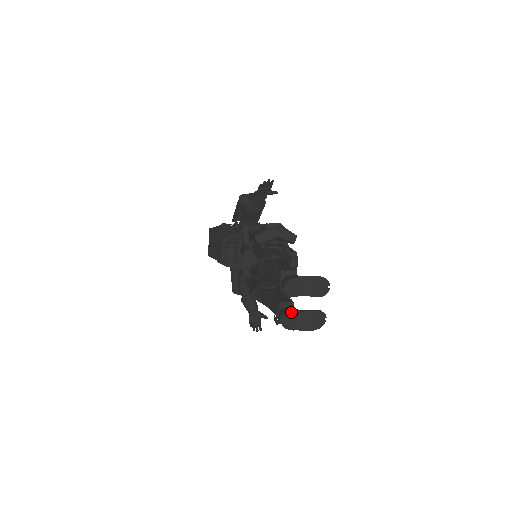
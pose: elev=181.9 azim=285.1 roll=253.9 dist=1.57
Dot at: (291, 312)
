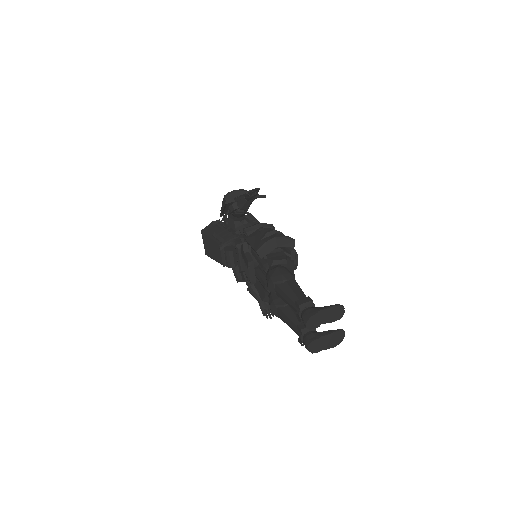
Dot at: (315, 340)
